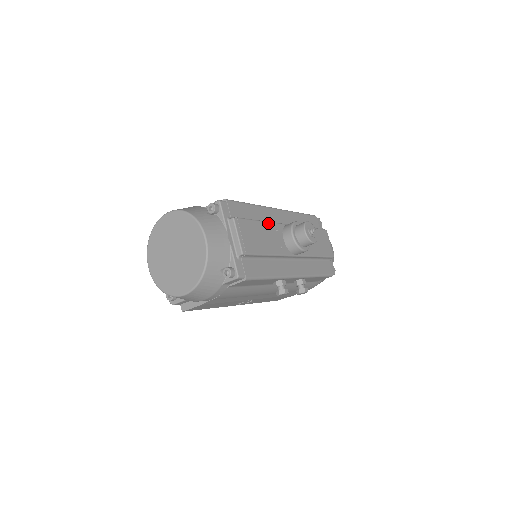
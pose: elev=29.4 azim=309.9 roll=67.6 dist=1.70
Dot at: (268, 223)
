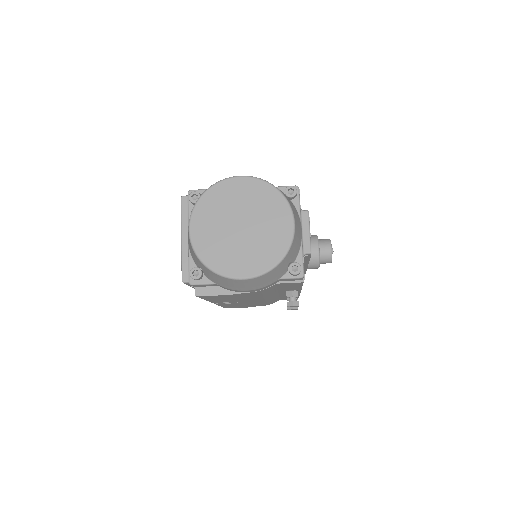
Dot at: occluded
